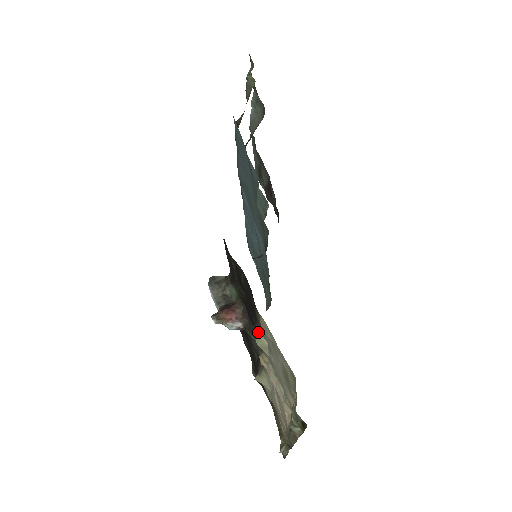
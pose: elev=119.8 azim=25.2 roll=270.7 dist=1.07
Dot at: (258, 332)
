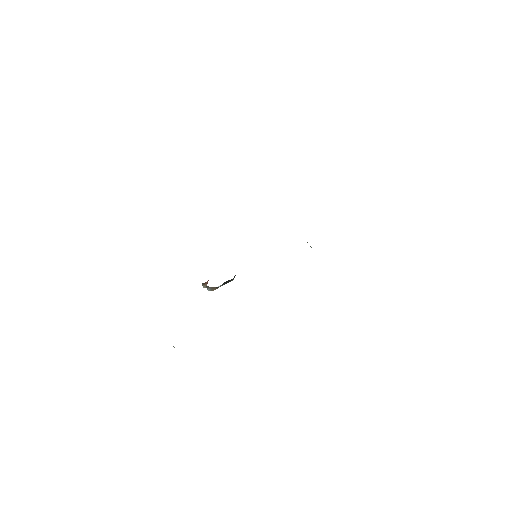
Dot at: occluded
